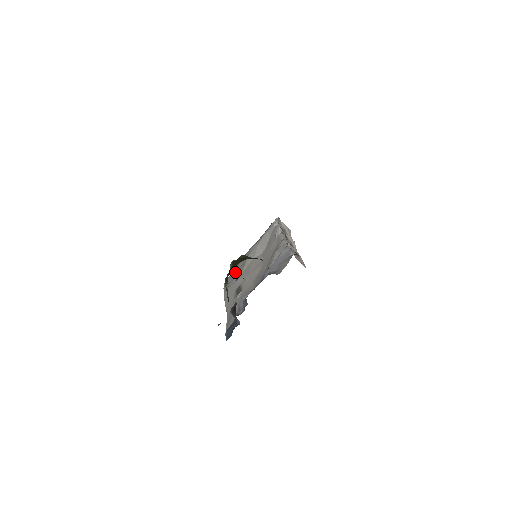
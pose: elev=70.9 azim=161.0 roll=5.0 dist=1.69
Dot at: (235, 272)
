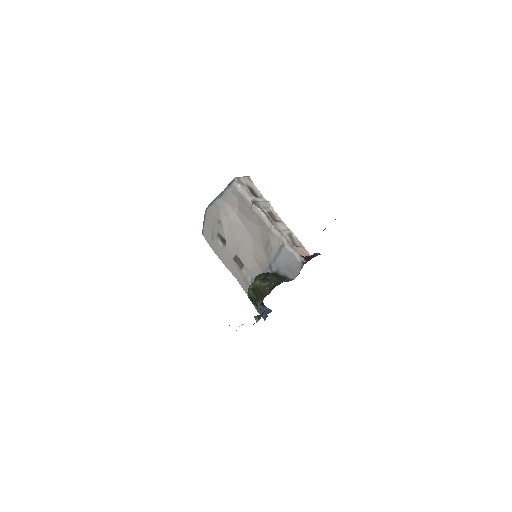
Dot at: (211, 227)
